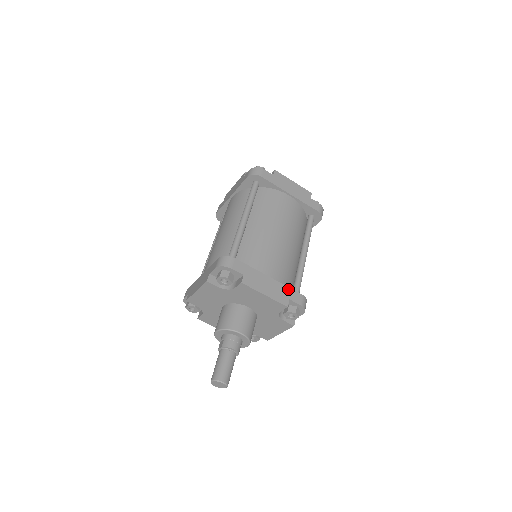
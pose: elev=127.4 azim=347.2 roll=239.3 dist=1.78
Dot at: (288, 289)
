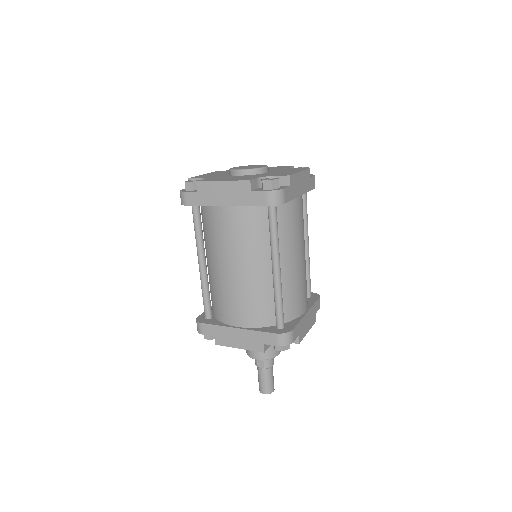
Dot at: (314, 306)
